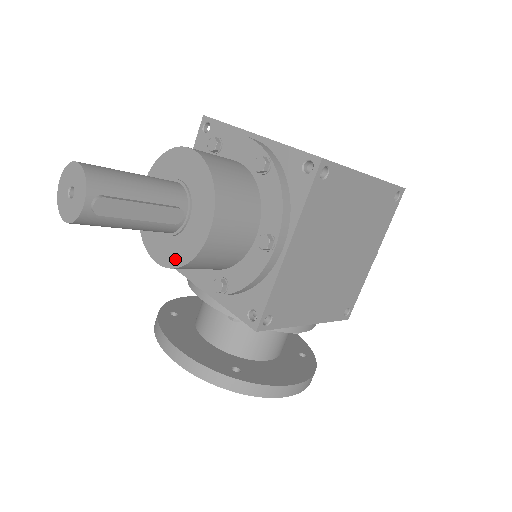
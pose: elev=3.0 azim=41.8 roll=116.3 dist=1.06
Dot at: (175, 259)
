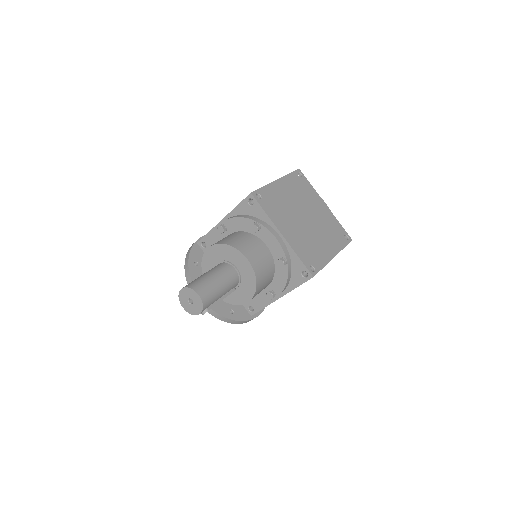
Dot at: occluded
